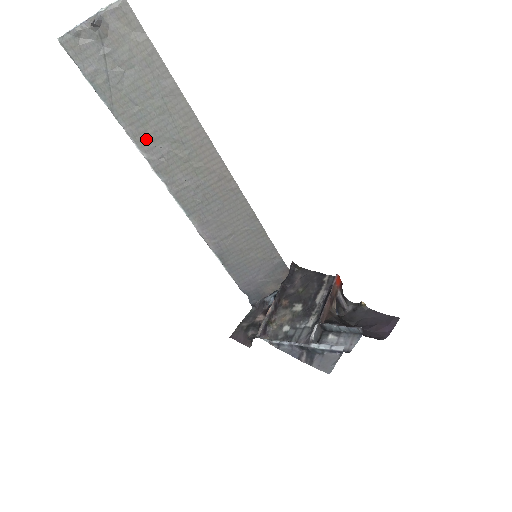
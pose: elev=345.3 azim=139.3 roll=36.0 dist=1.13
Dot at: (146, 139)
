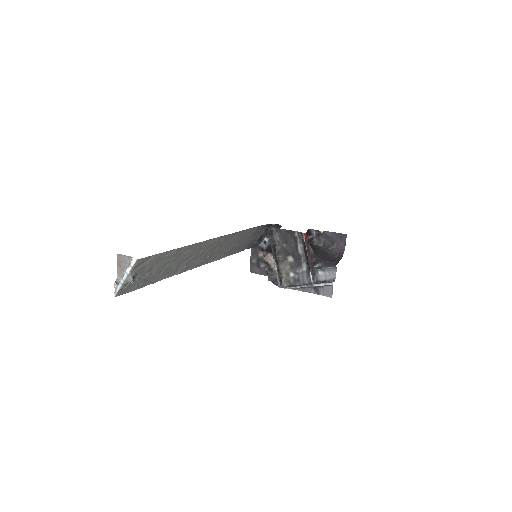
Dot at: (173, 272)
